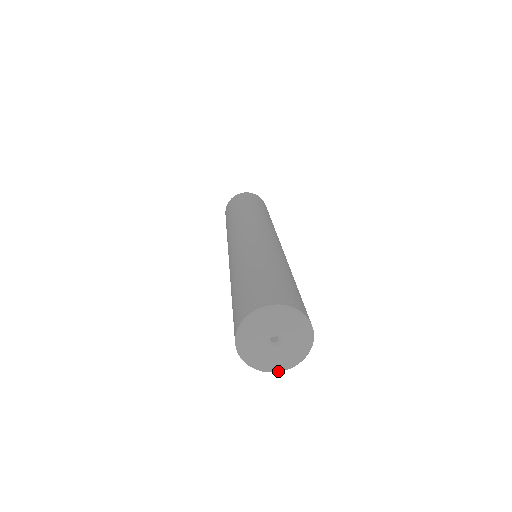
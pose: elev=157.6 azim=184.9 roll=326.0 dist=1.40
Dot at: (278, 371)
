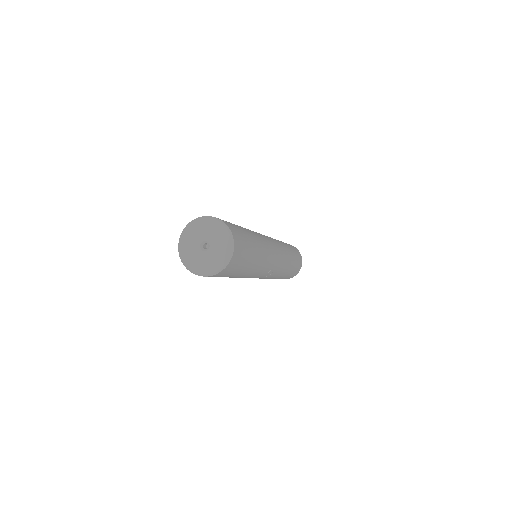
Dot at: (211, 273)
